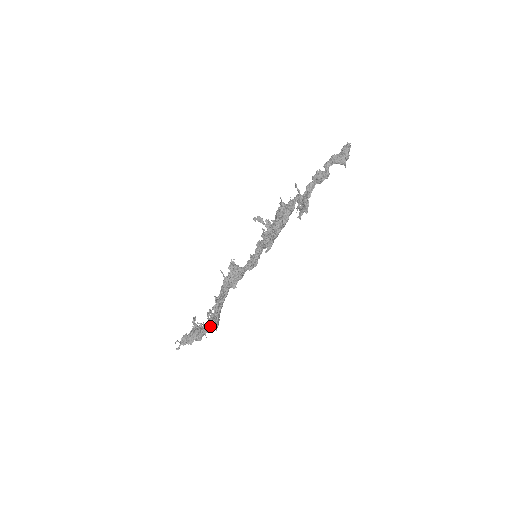
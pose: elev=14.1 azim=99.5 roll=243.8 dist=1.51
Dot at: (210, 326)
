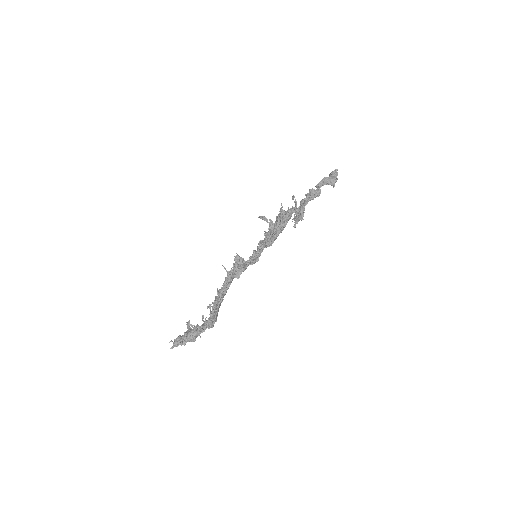
Dot at: (207, 324)
